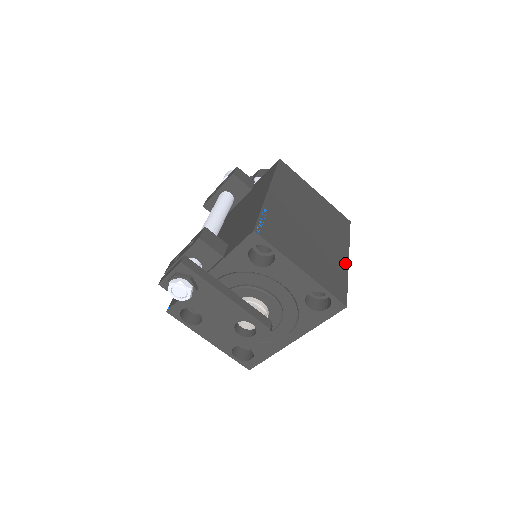
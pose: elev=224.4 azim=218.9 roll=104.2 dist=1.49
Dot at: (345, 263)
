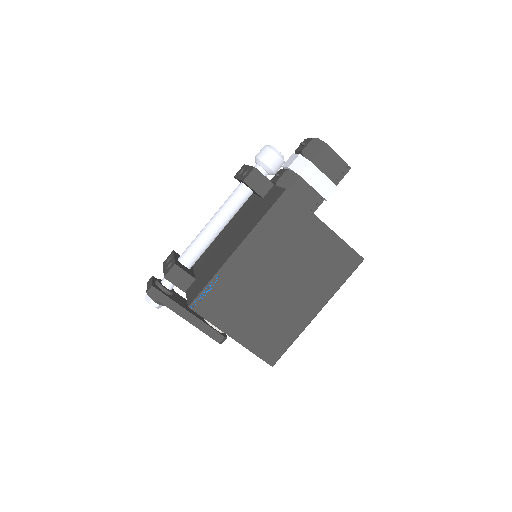
Dot at: (306, 320)
